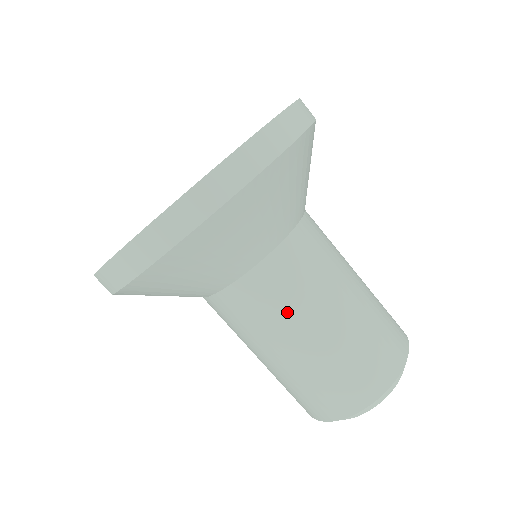
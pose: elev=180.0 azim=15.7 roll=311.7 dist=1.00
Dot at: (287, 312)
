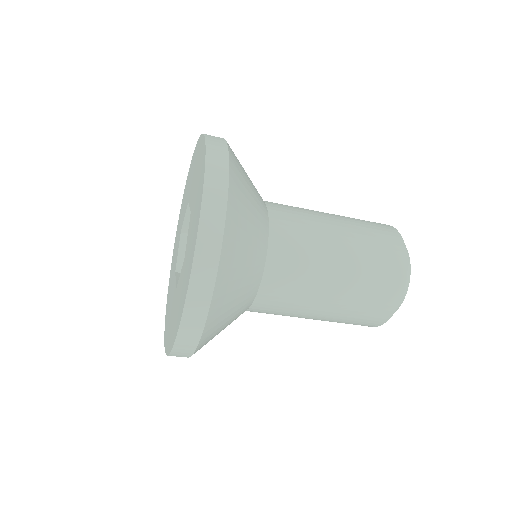
Dot at: (300, 300)
